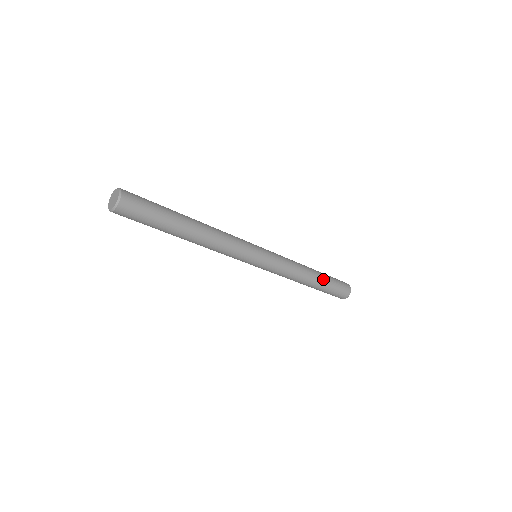
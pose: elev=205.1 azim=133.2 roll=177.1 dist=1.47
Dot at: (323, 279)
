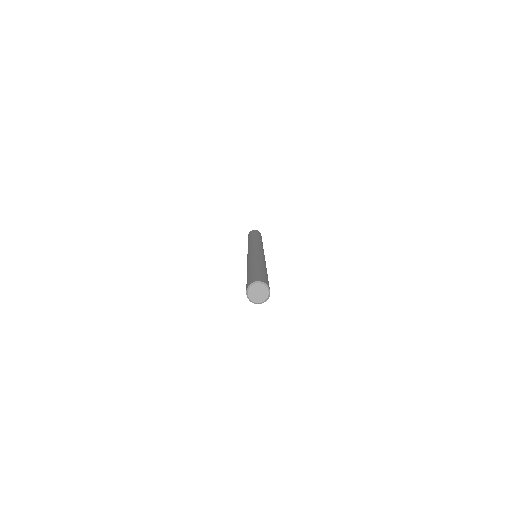
Dot at: occluded
